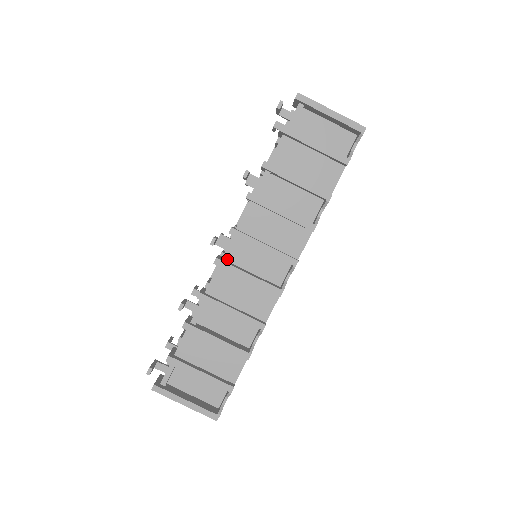
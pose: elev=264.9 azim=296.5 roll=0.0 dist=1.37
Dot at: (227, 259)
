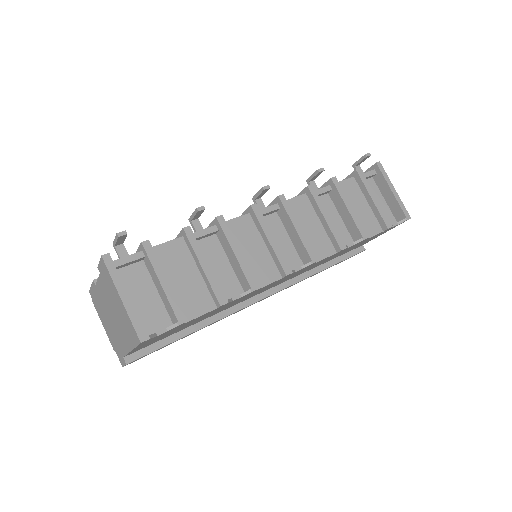
Dot at: occluded
